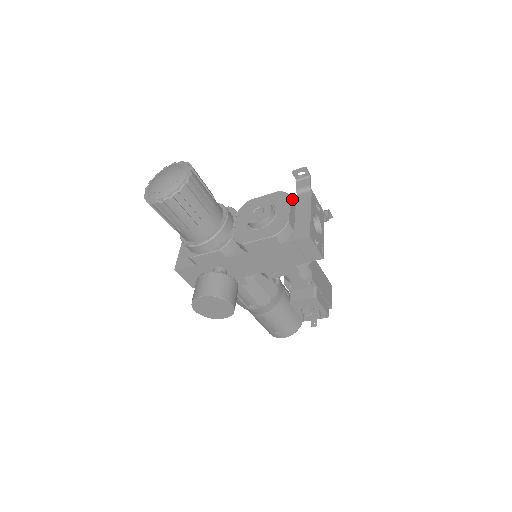
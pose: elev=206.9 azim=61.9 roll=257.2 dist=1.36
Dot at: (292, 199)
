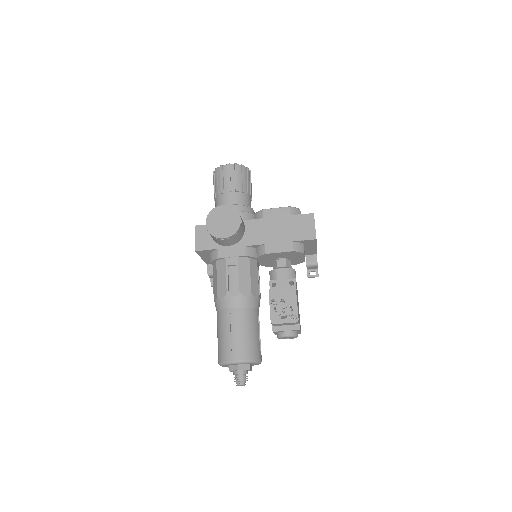
Dot at: occluded
